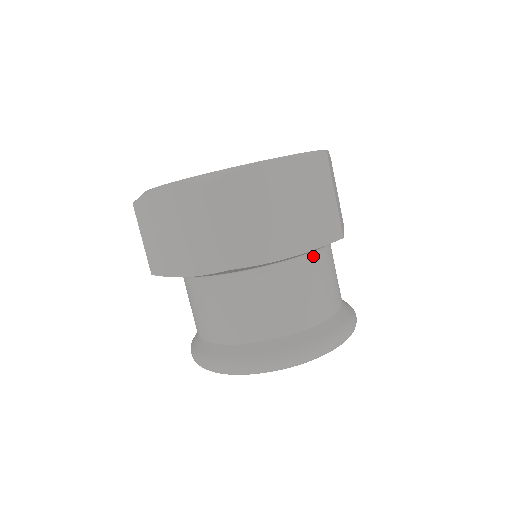
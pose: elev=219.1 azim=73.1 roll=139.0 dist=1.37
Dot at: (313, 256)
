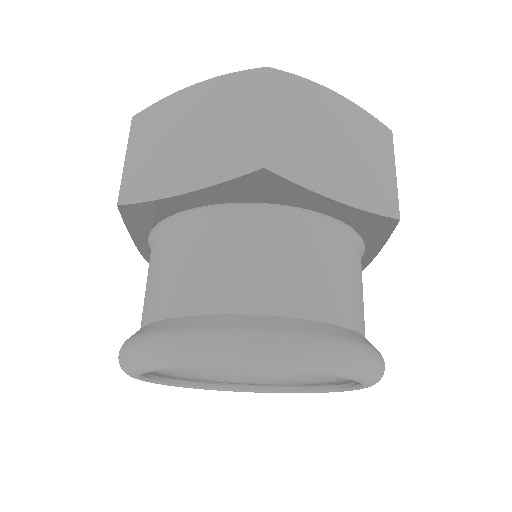
Dot at: (352, 240)
